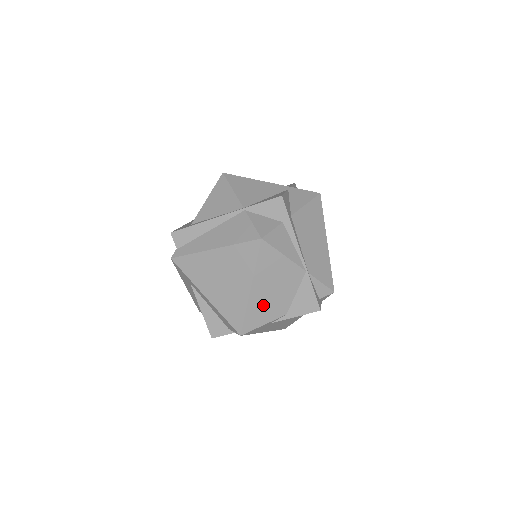
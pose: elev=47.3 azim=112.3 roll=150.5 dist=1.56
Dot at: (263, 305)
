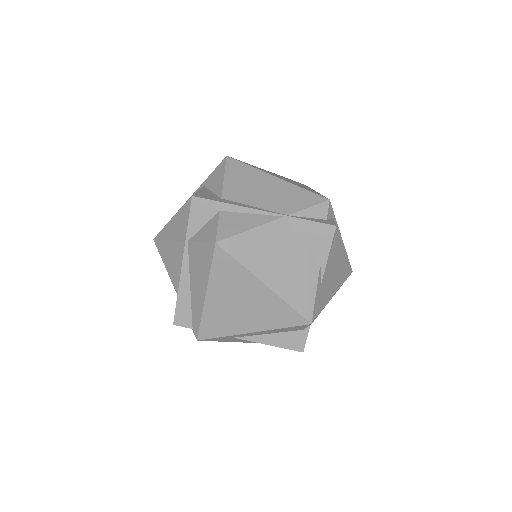
Dot at: (292, 282)
